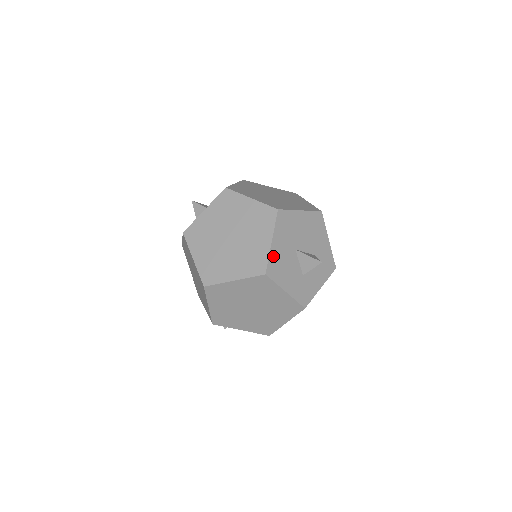
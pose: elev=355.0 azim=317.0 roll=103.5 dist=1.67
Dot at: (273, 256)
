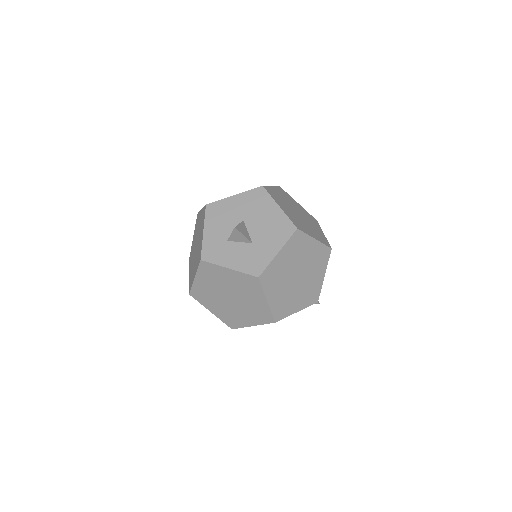
Dot at: (224, 203)
